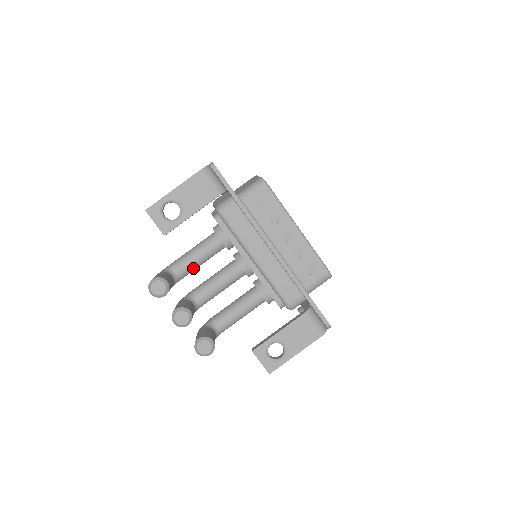
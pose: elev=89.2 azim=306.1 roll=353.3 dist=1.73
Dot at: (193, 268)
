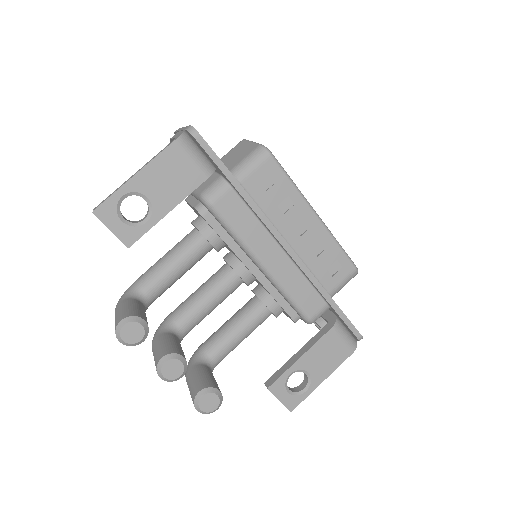
Dot at: (170, 285)
